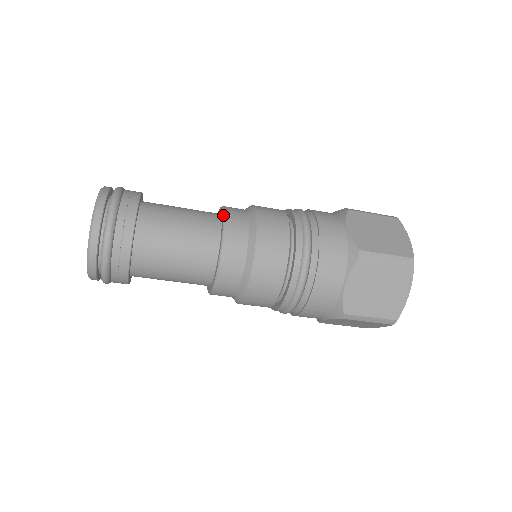
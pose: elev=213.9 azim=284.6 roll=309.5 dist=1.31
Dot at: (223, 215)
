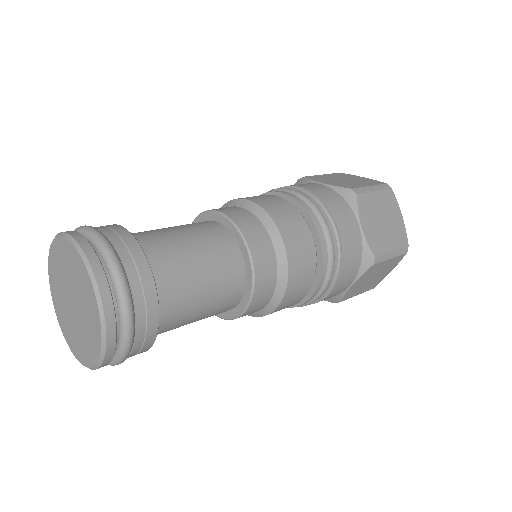
Dot at: (247, 249)
